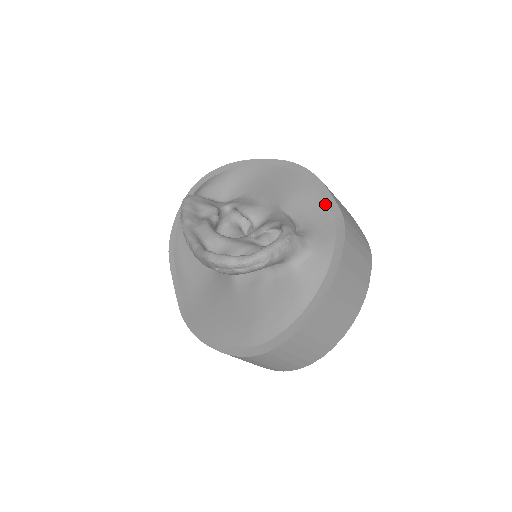
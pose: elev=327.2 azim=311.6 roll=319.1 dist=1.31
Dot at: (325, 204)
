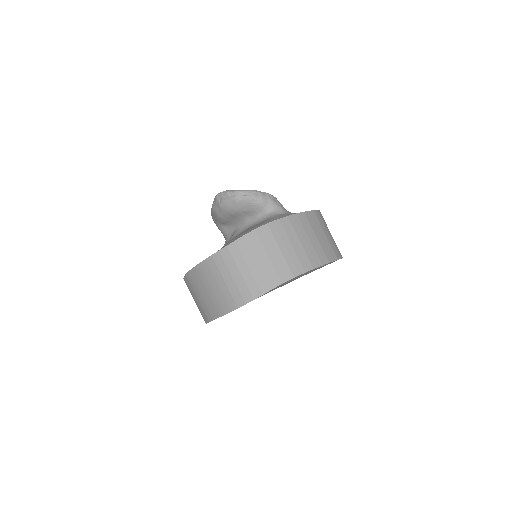
Dot at: occluded
